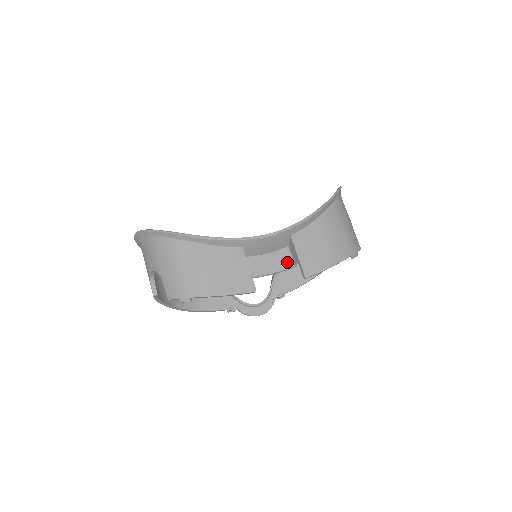
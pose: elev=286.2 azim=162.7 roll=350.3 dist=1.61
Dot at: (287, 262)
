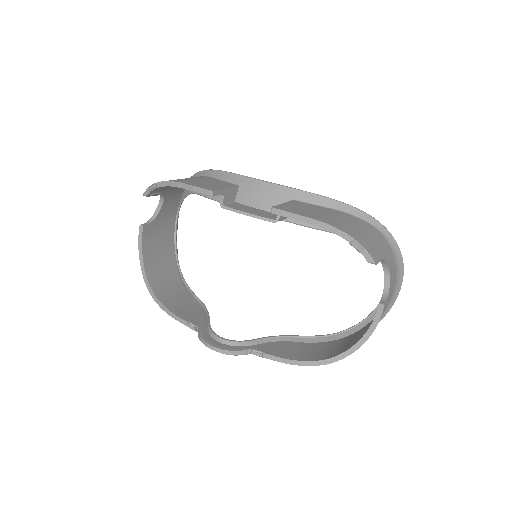
Dot at: (271, 217)
